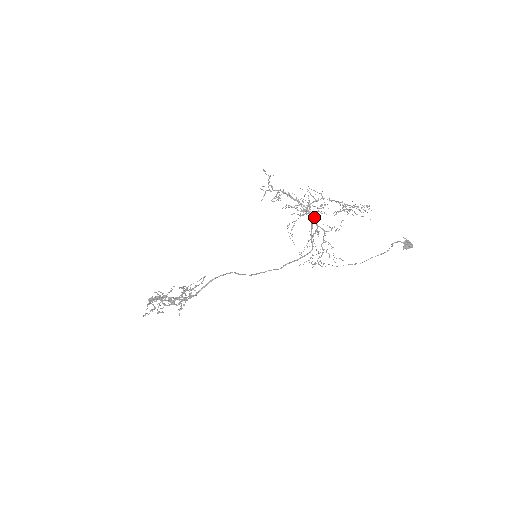
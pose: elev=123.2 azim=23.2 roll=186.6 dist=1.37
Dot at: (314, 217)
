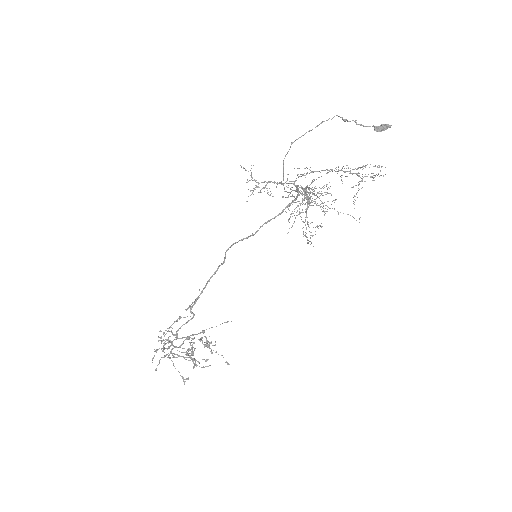
Dot at: occluded
